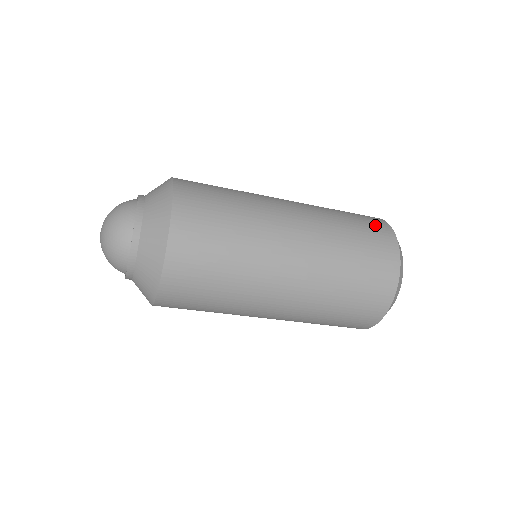
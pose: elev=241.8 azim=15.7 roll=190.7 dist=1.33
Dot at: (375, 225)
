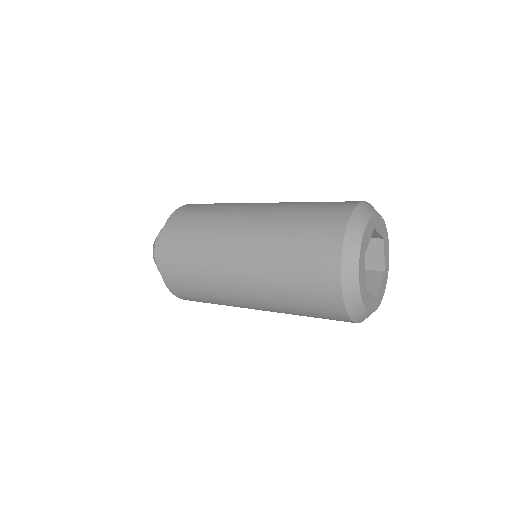
Dot at: occluded
